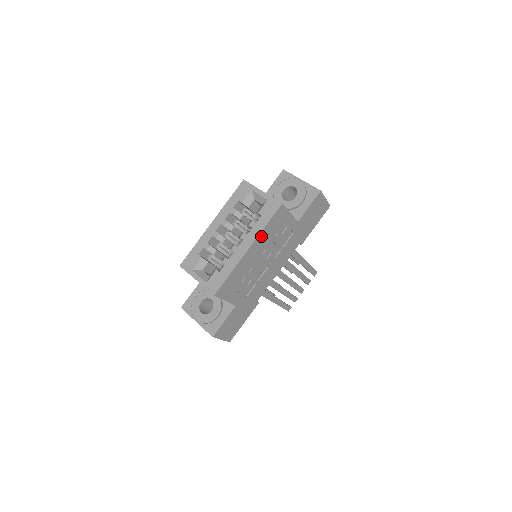
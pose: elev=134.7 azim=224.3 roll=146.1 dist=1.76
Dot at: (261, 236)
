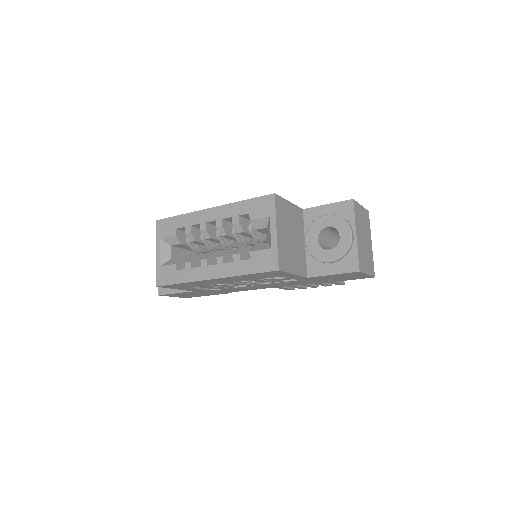
Dot at: (236, 277)
